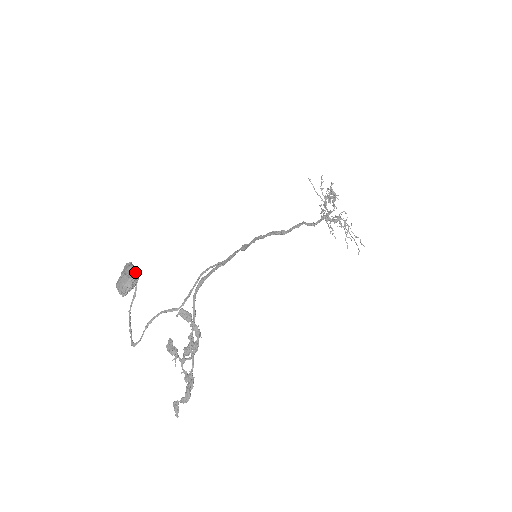
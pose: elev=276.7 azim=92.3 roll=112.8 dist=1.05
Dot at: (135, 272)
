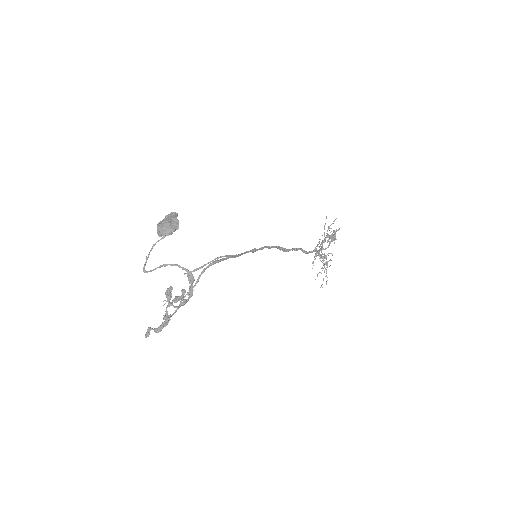
Dot at: (177, 226)
